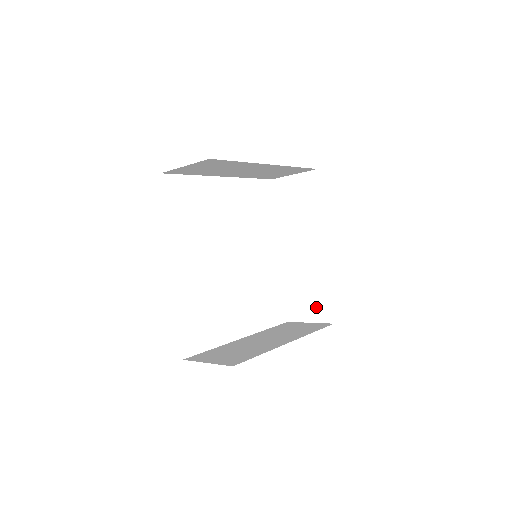
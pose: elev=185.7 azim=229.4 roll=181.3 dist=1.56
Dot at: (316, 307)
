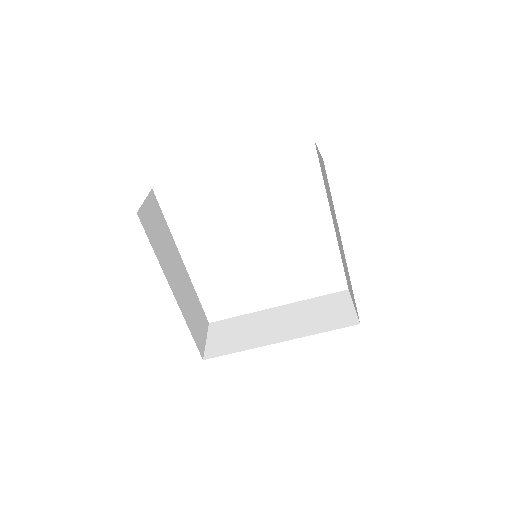
Dot at: occluded
